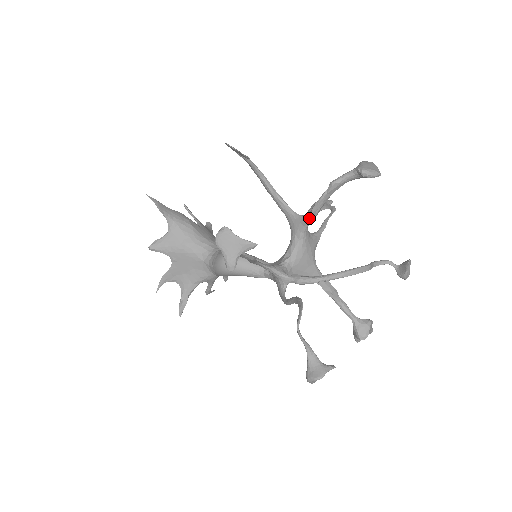
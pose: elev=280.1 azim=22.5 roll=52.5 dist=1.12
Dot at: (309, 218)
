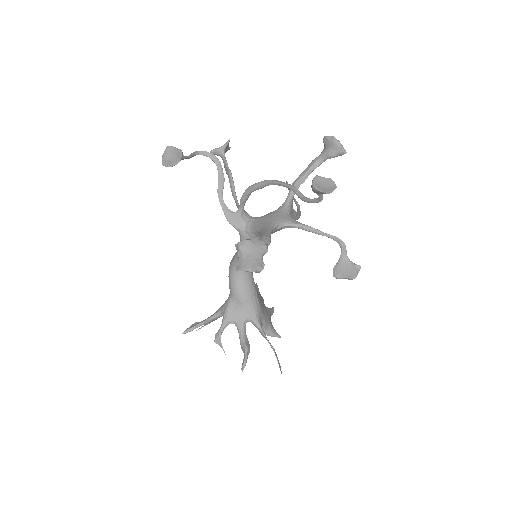
Dot at: (290, 191)
